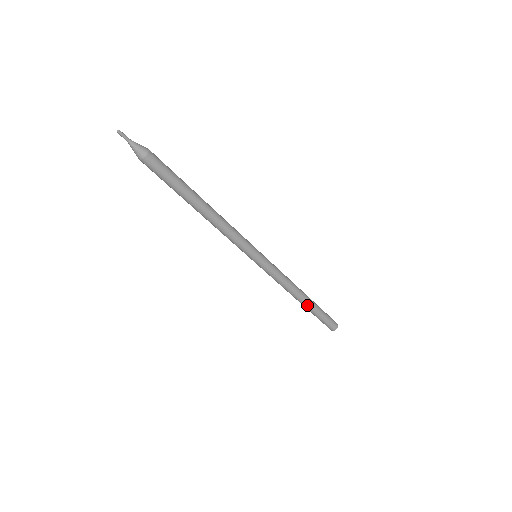
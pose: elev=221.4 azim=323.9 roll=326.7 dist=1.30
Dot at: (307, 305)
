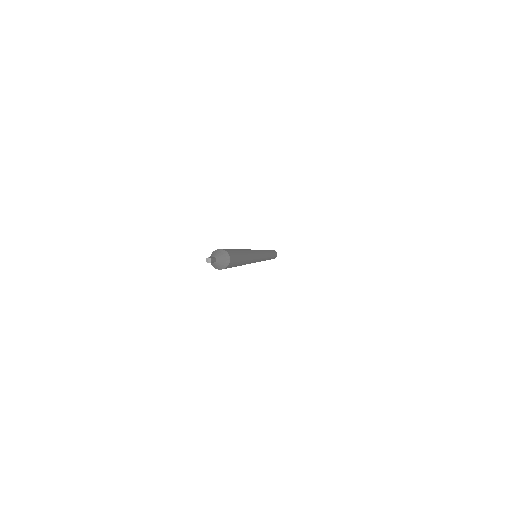
Dot at: occluded
